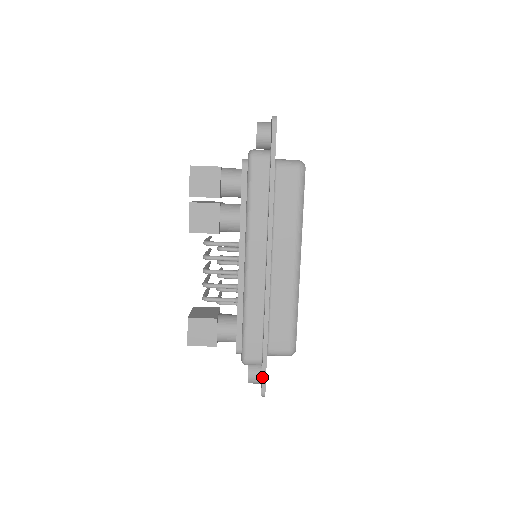
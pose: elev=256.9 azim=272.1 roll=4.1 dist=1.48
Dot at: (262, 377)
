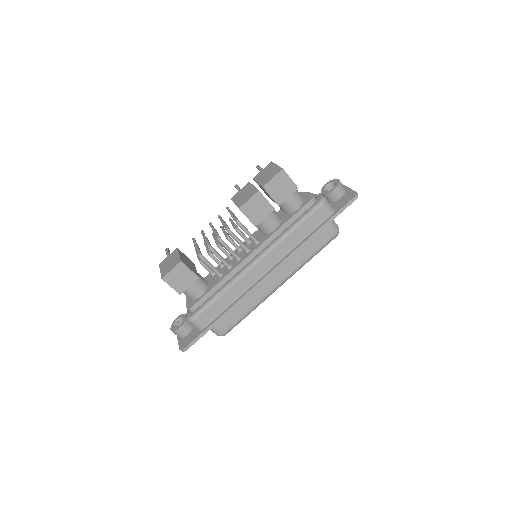
Dot at: (195, 339)
